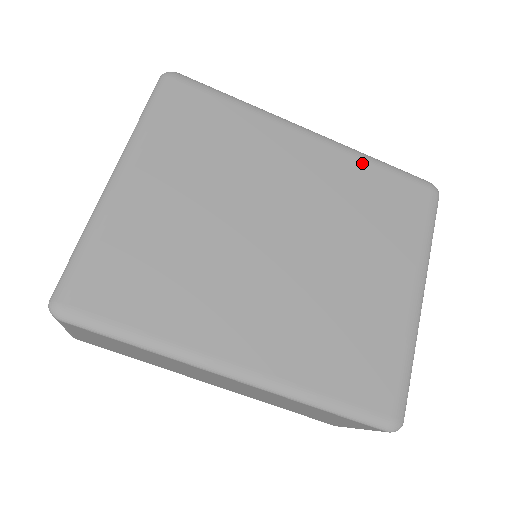
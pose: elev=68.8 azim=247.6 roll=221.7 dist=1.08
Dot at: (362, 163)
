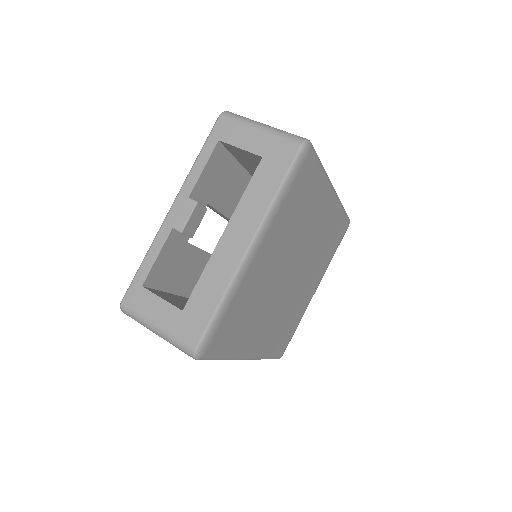
Dot at: (339, 213)
